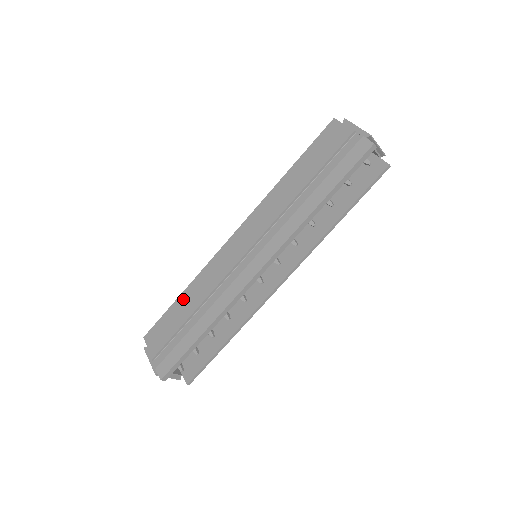
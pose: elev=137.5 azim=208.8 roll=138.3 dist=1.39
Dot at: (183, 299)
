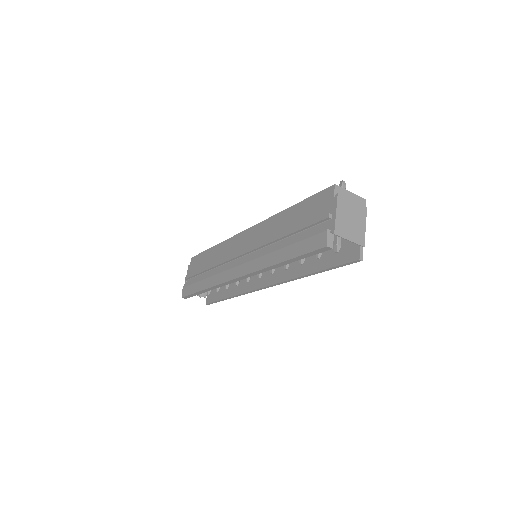
Dot at: (211, 252)
